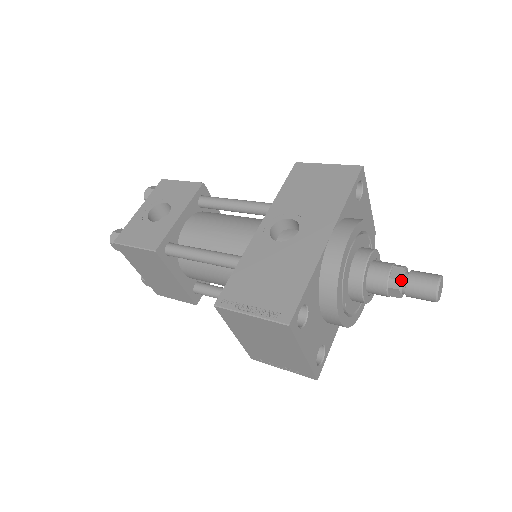
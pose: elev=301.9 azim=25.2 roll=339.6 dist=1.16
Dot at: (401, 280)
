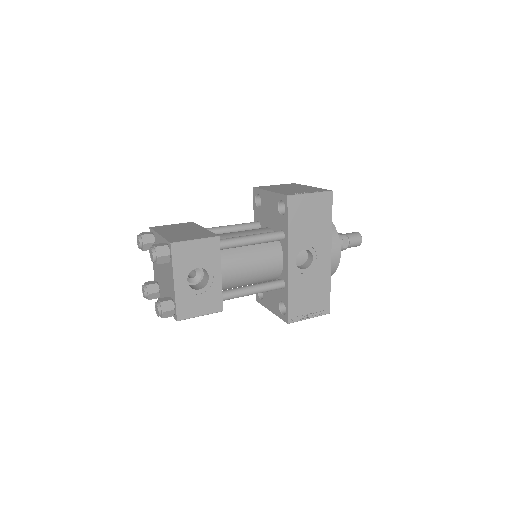
Dot at: (347, 246)
